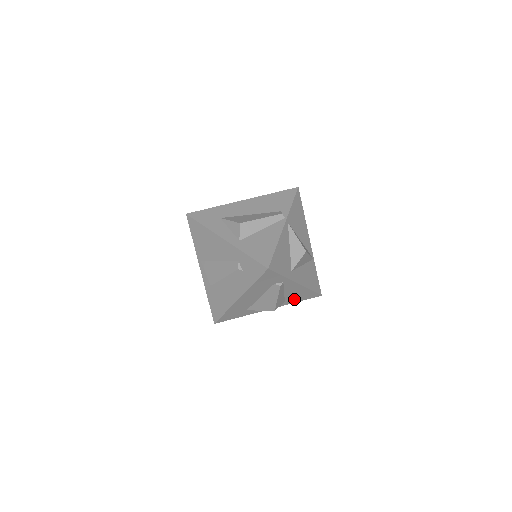
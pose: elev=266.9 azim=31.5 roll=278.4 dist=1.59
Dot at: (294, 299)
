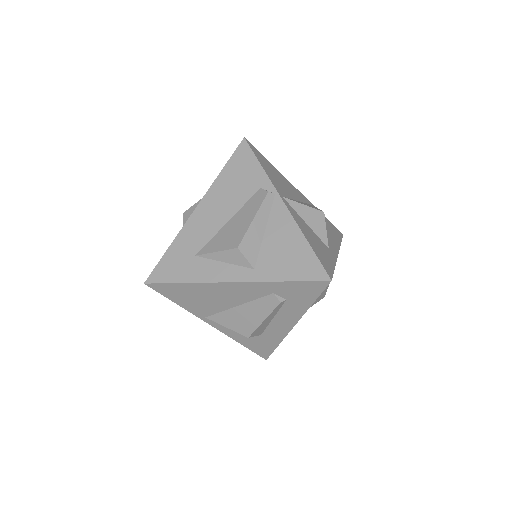
Dot at: occluded
